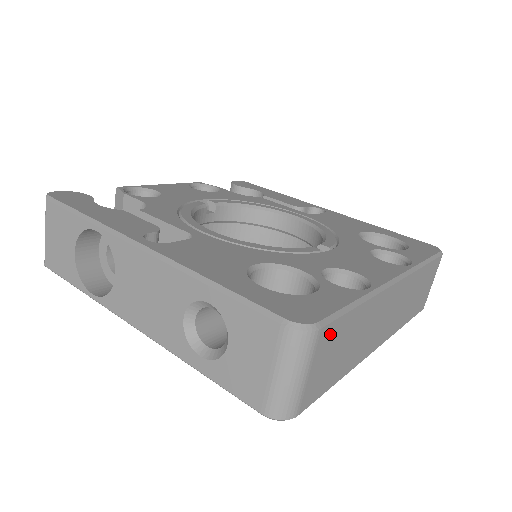
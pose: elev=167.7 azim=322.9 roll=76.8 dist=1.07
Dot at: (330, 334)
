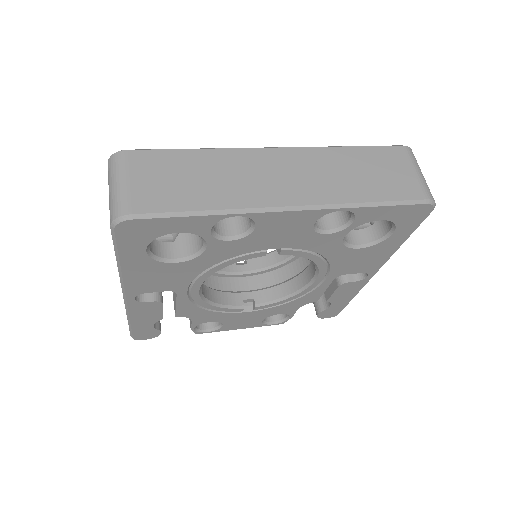
Dot at: (148, 159)
